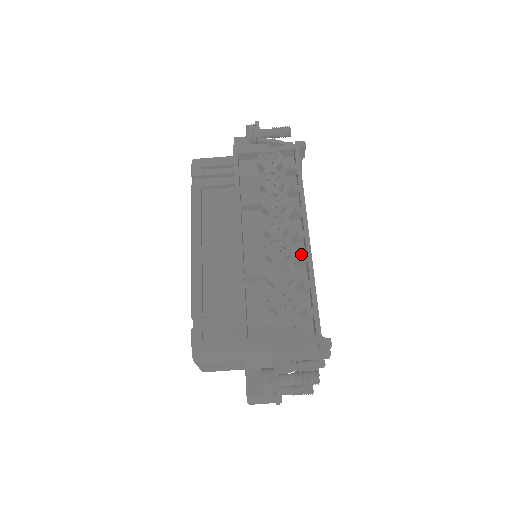
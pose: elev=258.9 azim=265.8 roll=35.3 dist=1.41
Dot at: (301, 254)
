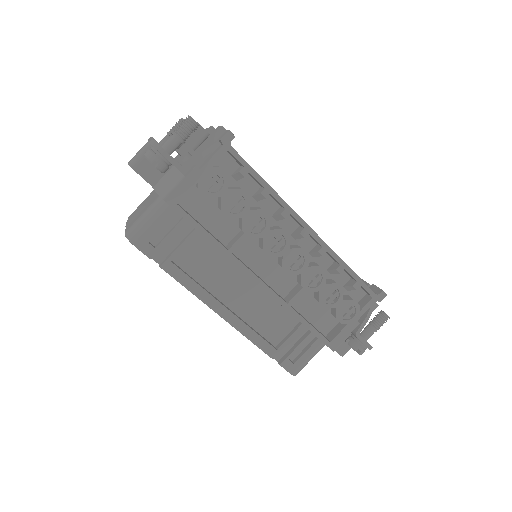
Dot at: (310, 243)
